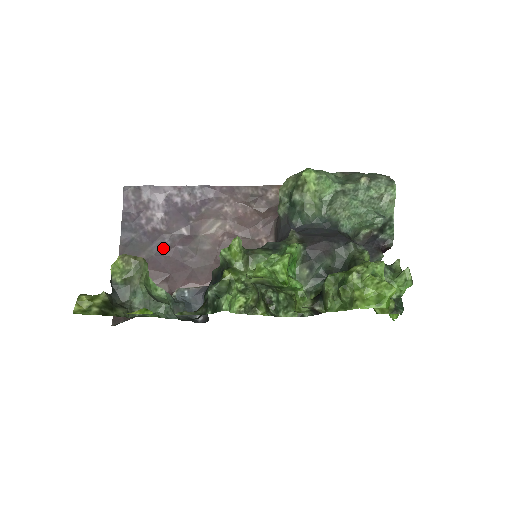
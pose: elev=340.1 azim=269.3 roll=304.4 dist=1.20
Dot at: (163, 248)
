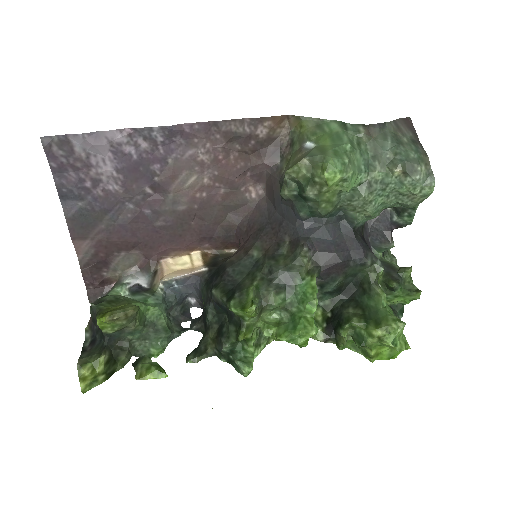
Dot at: (125, 214)
